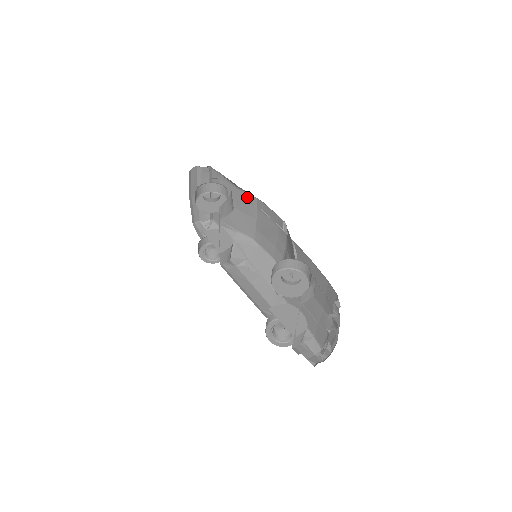
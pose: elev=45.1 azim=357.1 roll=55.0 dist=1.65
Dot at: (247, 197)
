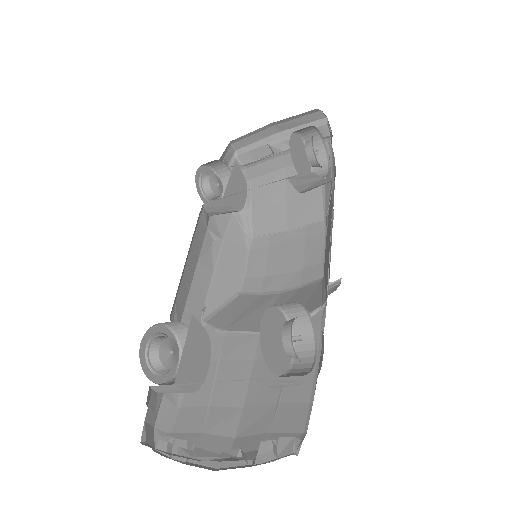
Dot at: (317, 205)
